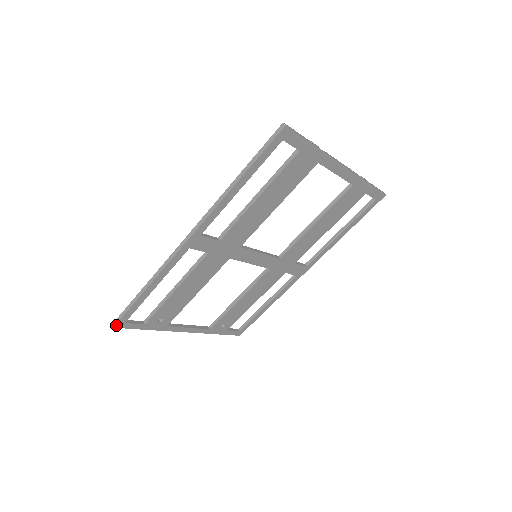
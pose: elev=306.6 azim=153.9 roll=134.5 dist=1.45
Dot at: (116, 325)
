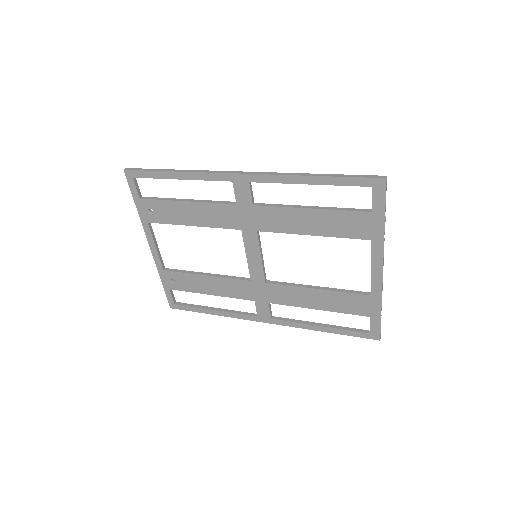
Dot at: (127, 171)
